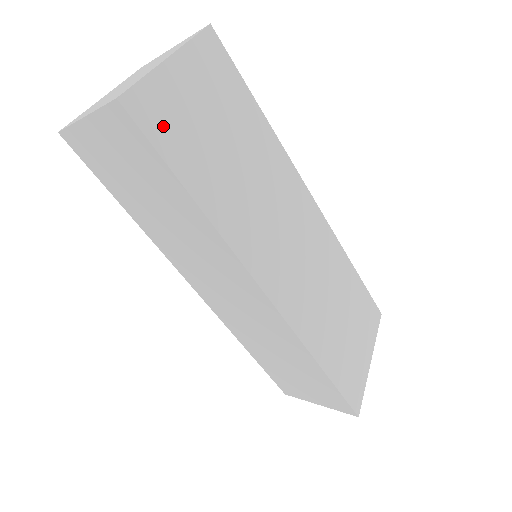
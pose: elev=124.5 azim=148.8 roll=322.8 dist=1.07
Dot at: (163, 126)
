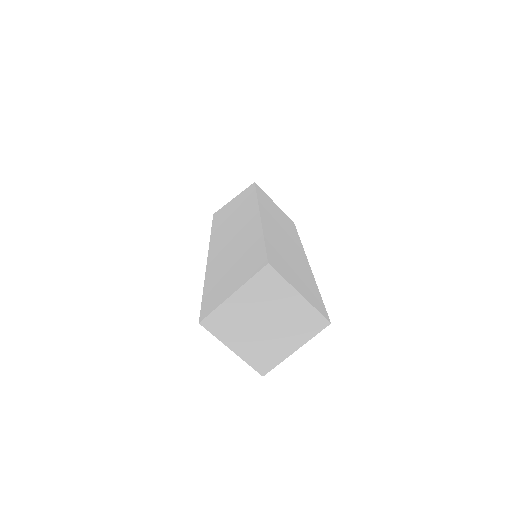
Dot at: occluded
